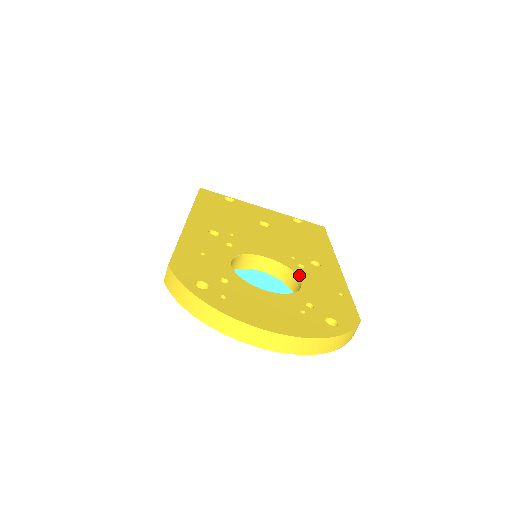
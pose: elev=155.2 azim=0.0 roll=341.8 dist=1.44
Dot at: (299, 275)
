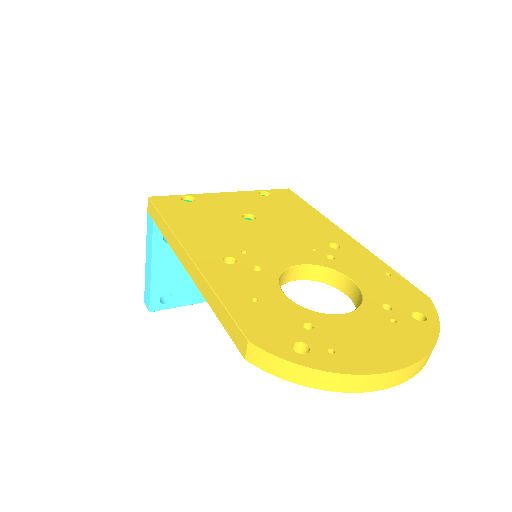
Dot at: (342, 271)
